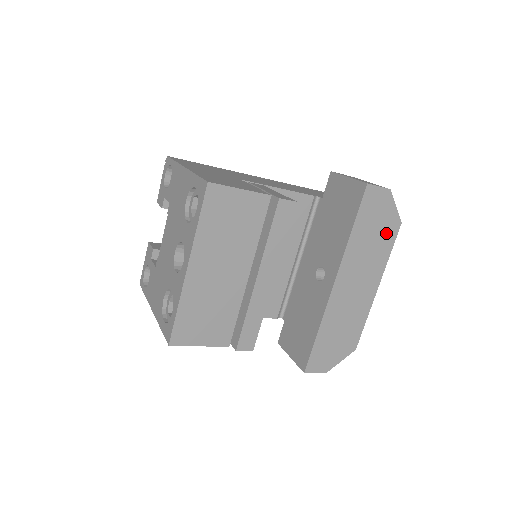
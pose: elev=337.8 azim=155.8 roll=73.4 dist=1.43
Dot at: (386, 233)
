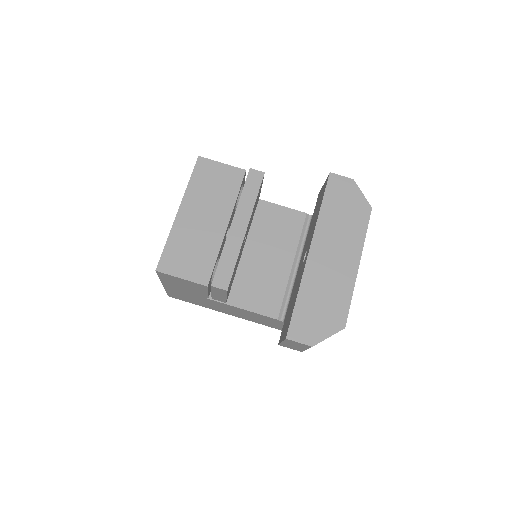
Dot at: (357, 214)
